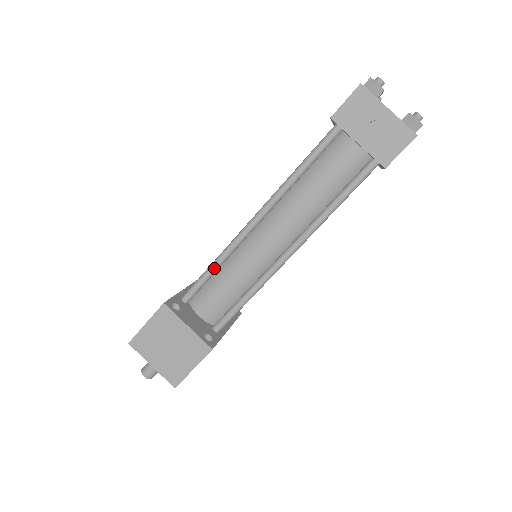
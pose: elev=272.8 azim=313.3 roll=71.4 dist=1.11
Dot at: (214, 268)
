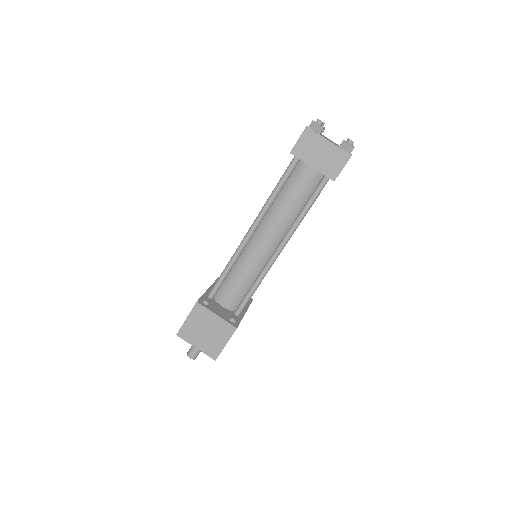
Dot at: (227, 270)
